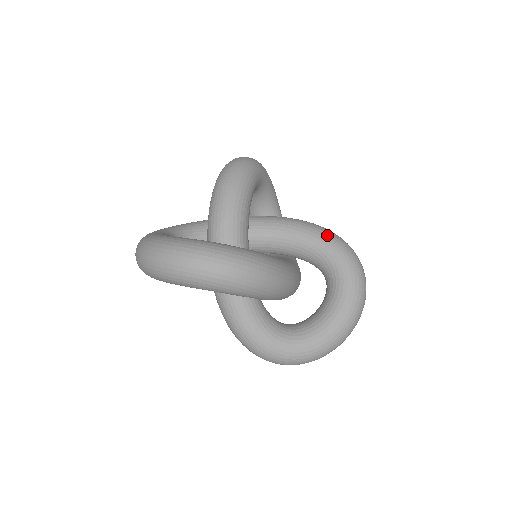
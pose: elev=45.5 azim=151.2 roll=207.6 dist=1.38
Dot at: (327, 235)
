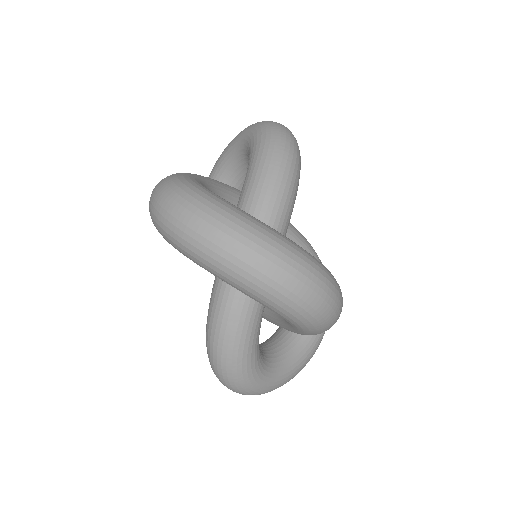
Dot at: (320, 261)
